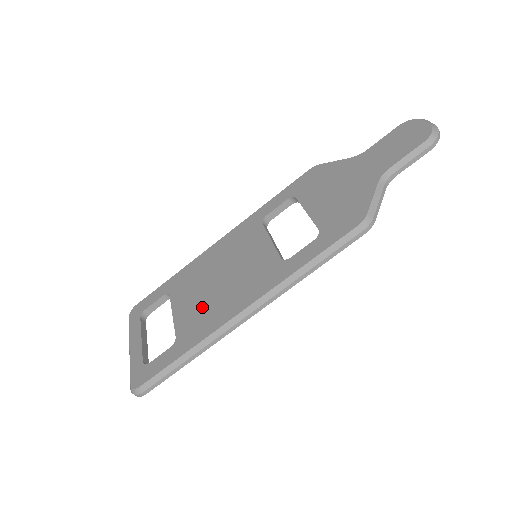
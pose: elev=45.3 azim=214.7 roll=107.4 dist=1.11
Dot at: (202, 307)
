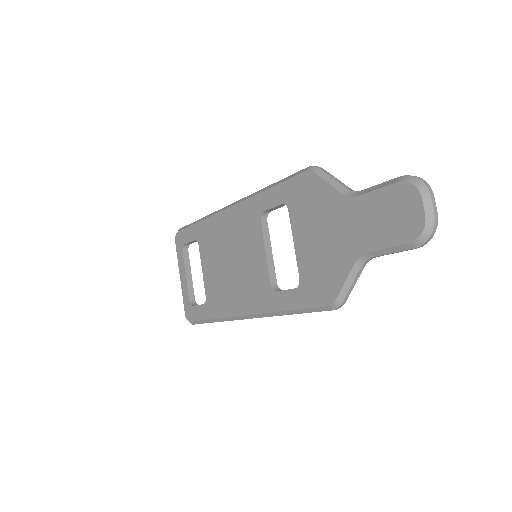
Dot at: (220, 284)
